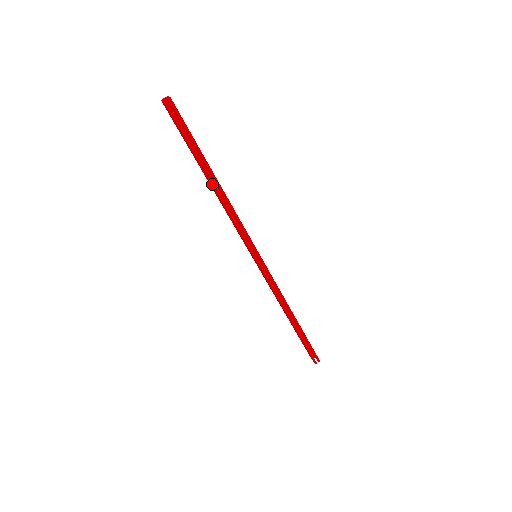
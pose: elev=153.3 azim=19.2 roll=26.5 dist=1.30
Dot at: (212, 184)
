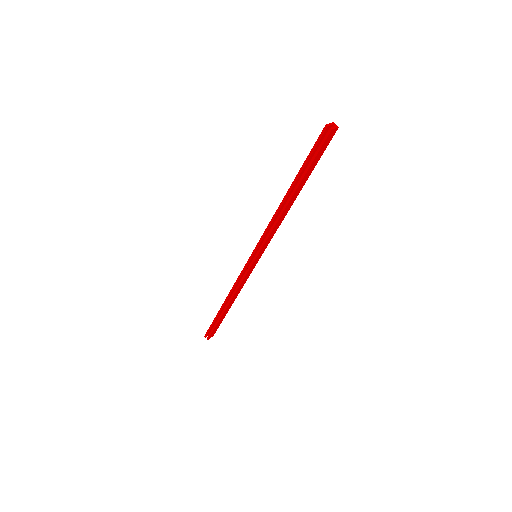
Dot at: (287, 195)
